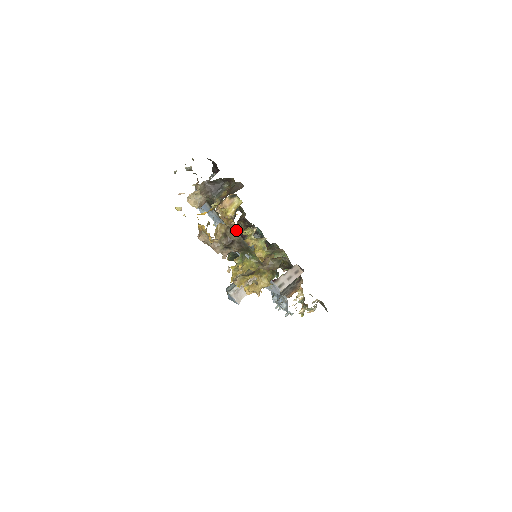
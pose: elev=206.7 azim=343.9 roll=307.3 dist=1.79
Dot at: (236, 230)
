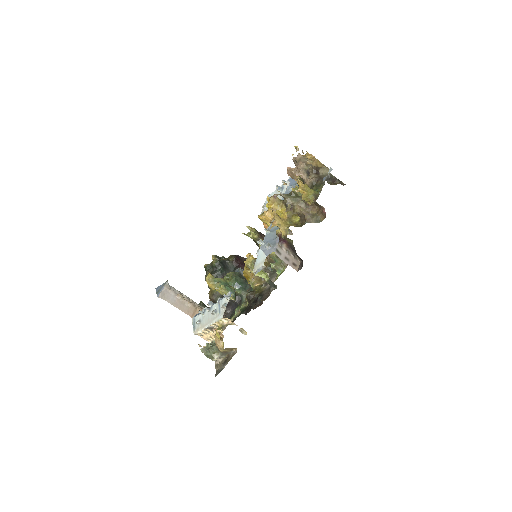
Dot at: (241, 258)
